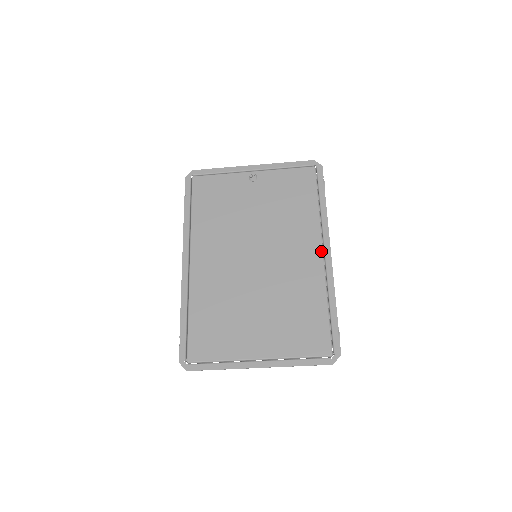
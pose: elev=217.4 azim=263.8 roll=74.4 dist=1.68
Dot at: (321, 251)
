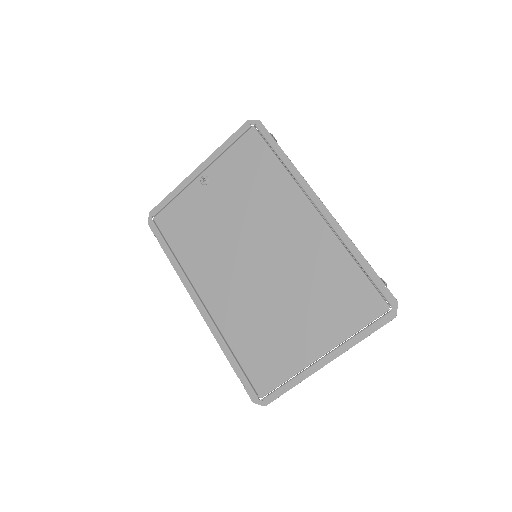
Dot at: (313, 209)
